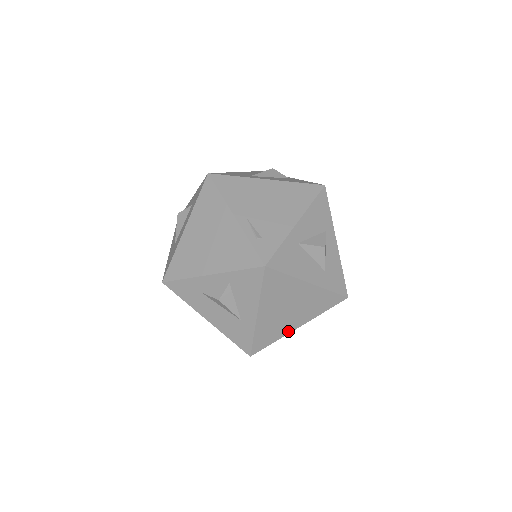
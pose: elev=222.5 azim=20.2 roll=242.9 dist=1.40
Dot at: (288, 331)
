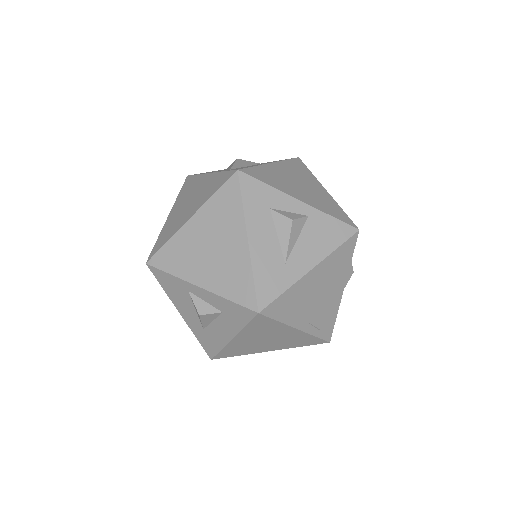
Dot at: occluded
